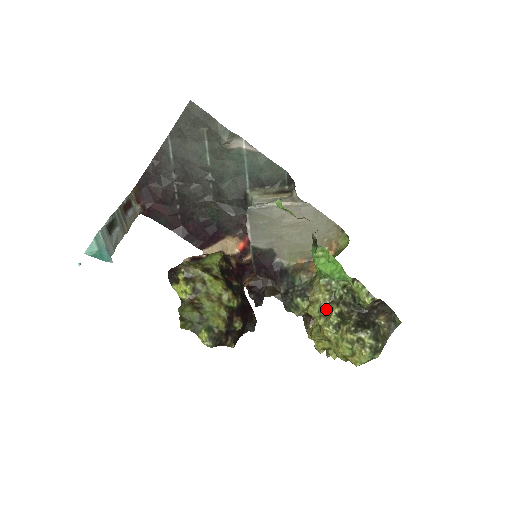
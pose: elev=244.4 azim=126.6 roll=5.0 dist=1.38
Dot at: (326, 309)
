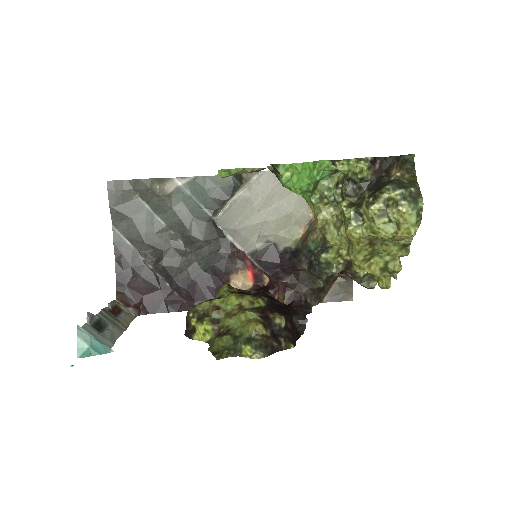
Dot at: (337, 216)
